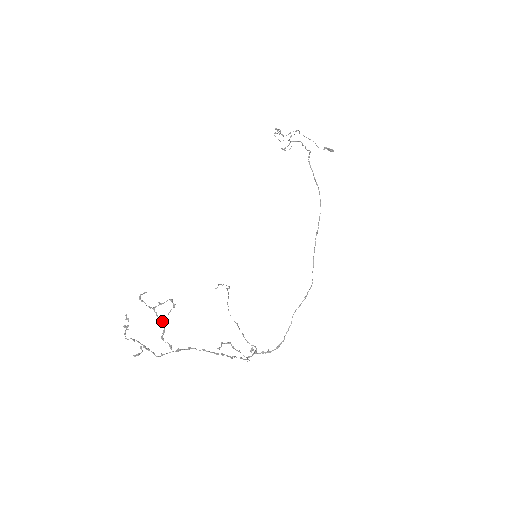
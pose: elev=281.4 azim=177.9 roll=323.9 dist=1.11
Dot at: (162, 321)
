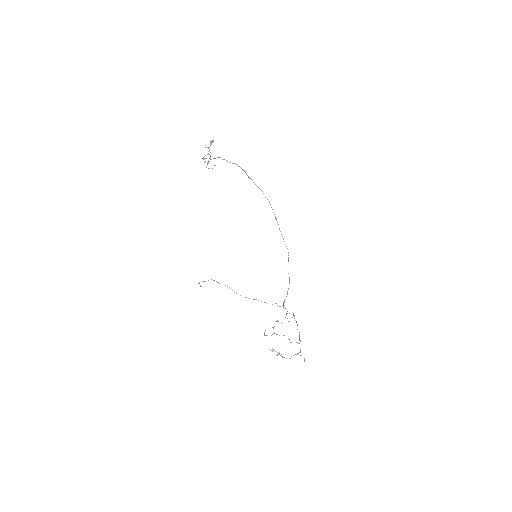
Dot at: (284, 335)
